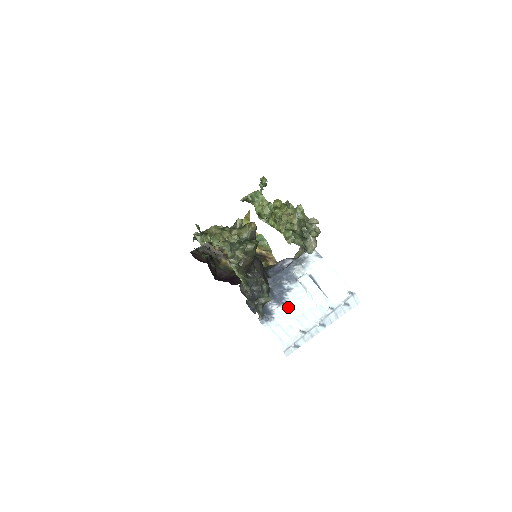
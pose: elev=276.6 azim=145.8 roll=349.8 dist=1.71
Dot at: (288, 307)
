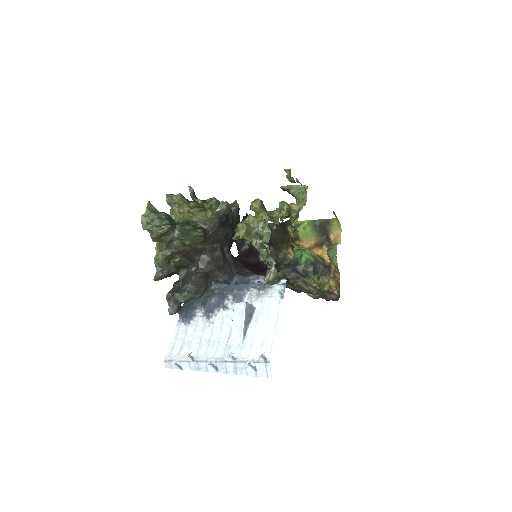
Dot at: (207, 323)
